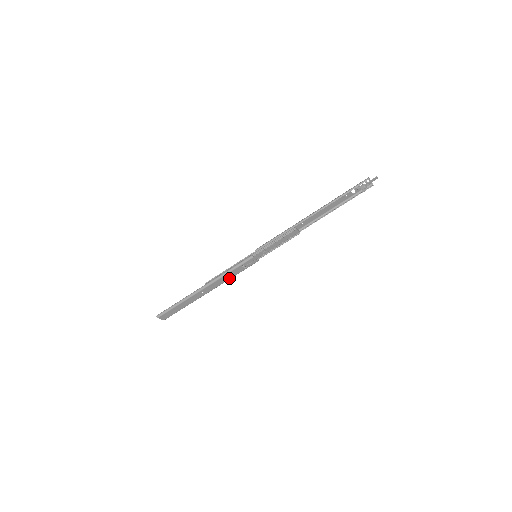
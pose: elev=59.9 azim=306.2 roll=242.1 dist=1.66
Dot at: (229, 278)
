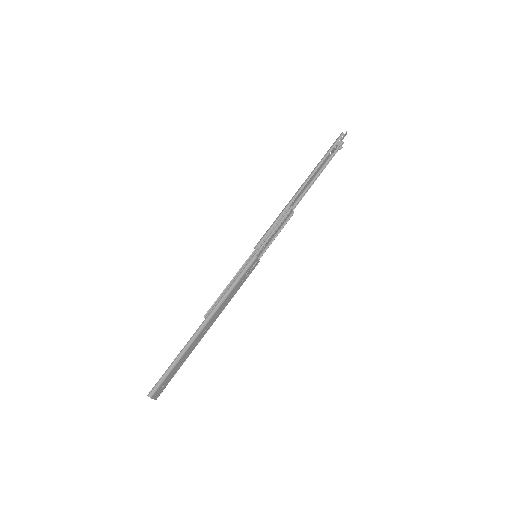
Dot at: (231, 297)
